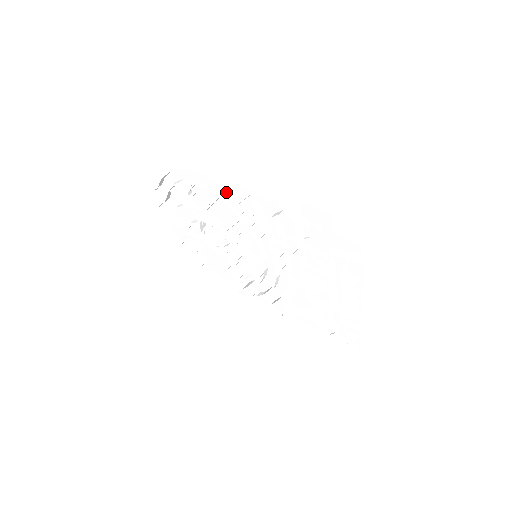
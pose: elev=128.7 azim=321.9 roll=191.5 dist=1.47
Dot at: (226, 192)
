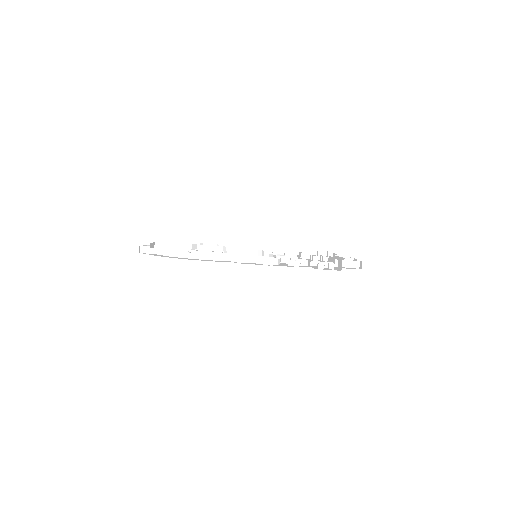
Dot at: (242, 261)
